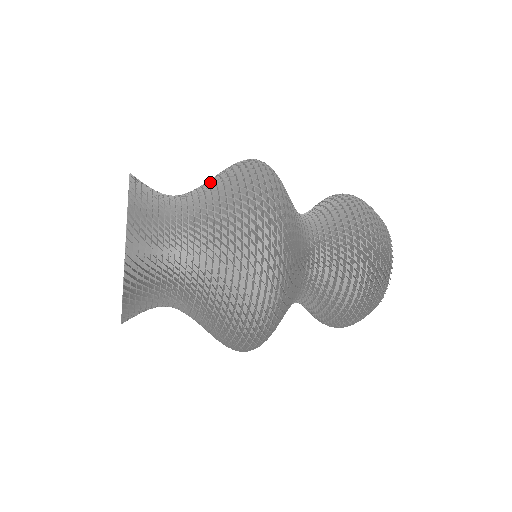
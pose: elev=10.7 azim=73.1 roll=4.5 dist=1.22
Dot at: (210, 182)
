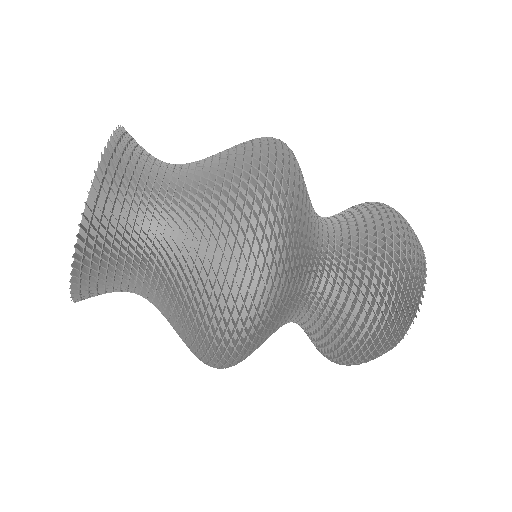
Dot at: occluded
